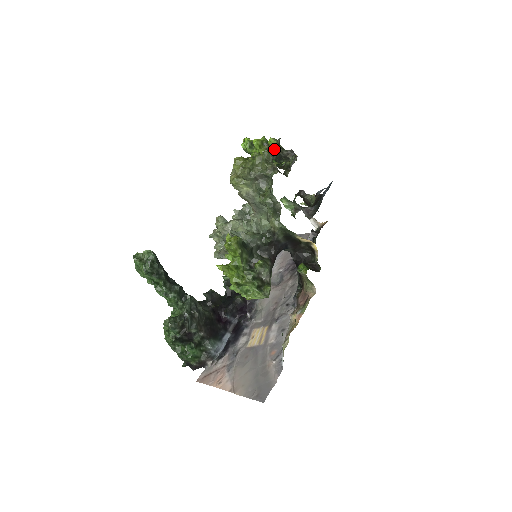
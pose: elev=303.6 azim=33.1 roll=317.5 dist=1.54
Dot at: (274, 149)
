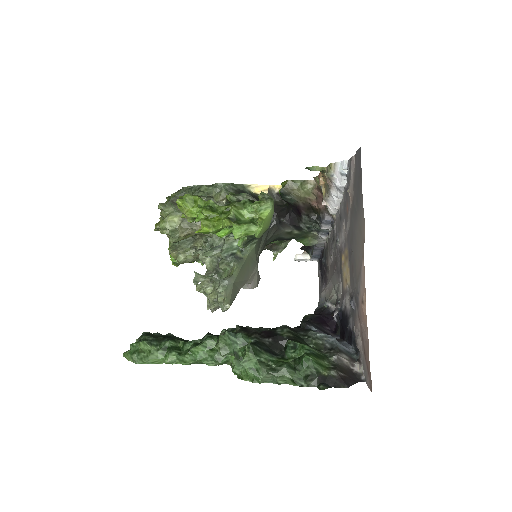
Dot at: occluded
